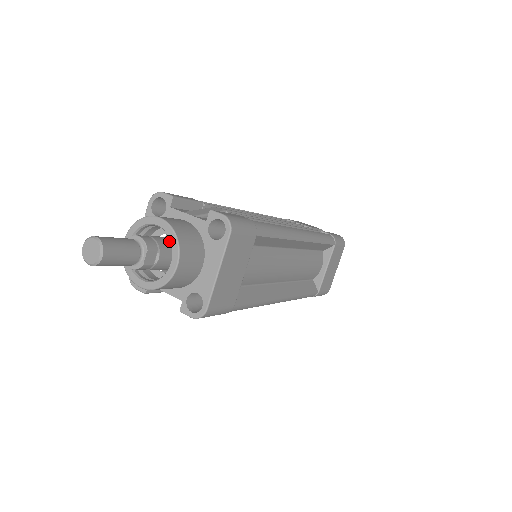
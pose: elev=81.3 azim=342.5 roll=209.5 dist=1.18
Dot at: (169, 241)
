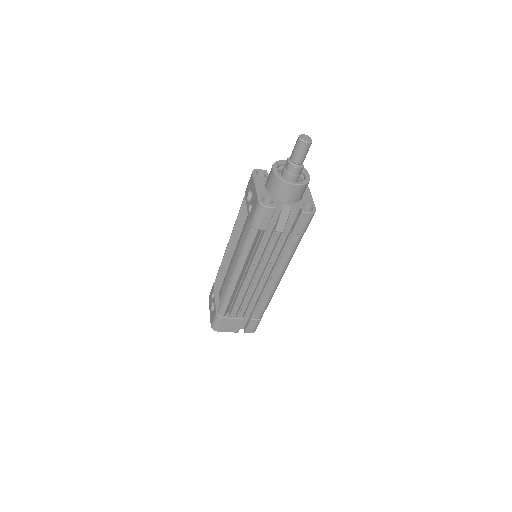
Dot at: occluded
